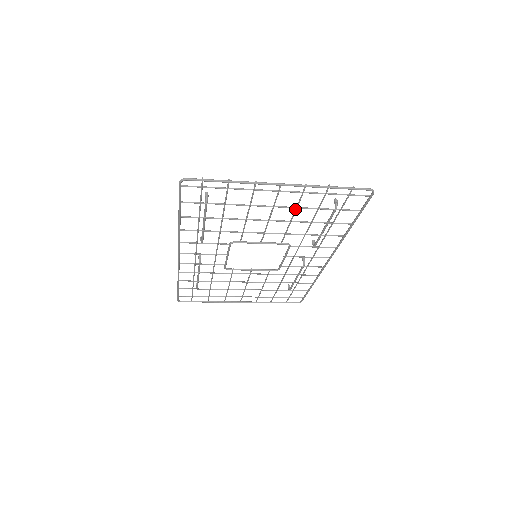
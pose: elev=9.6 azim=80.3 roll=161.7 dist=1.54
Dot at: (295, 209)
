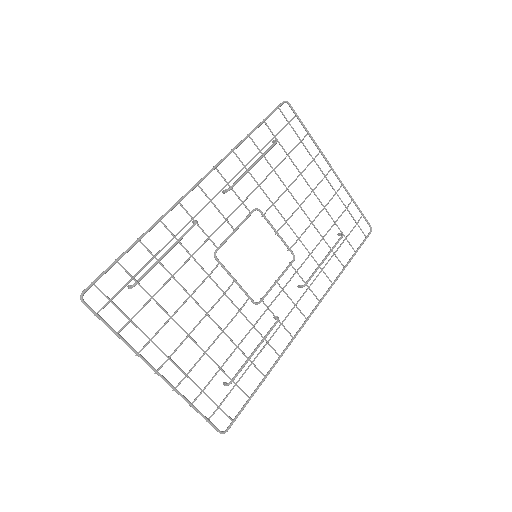
Dot at: (324, 206)
